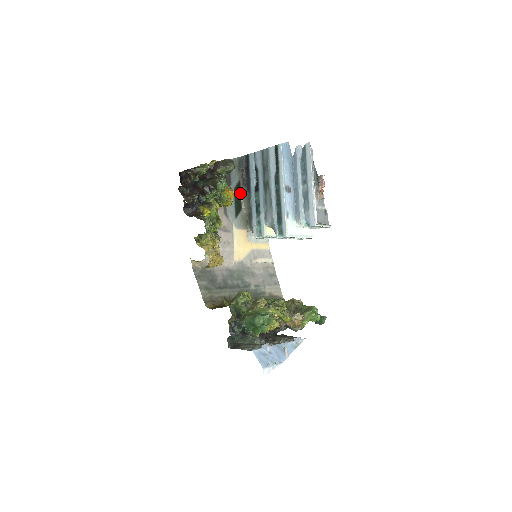
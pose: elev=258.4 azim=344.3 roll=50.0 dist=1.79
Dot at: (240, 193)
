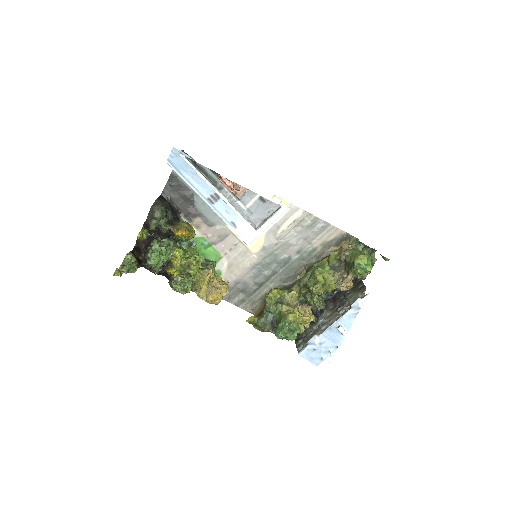
Dot at: occluded
